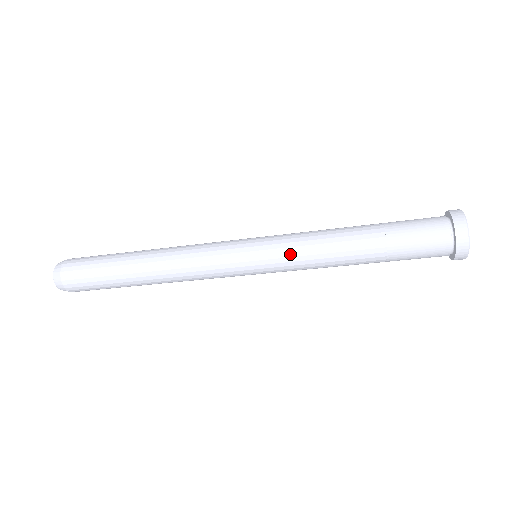
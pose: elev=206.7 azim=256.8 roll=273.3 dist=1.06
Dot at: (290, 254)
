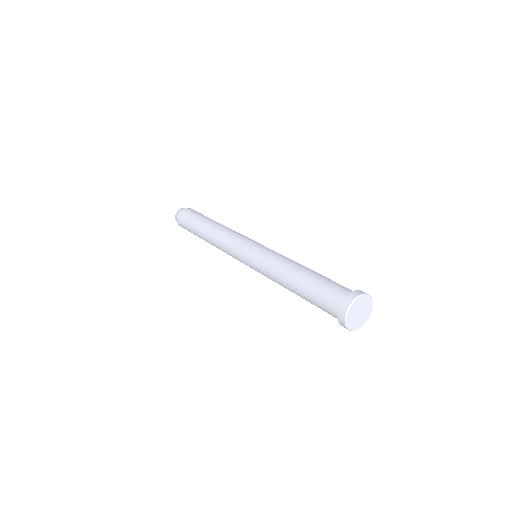
Dot at: occluded
